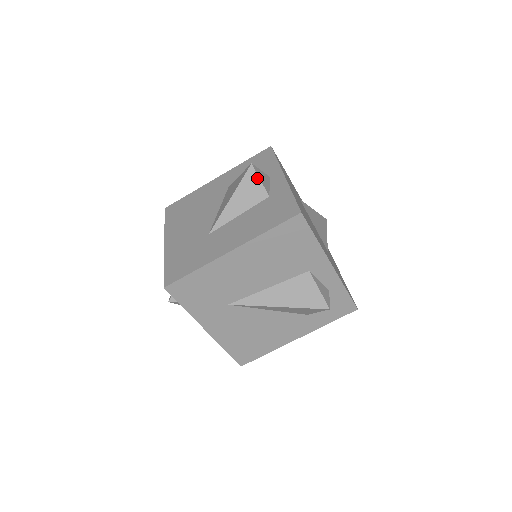
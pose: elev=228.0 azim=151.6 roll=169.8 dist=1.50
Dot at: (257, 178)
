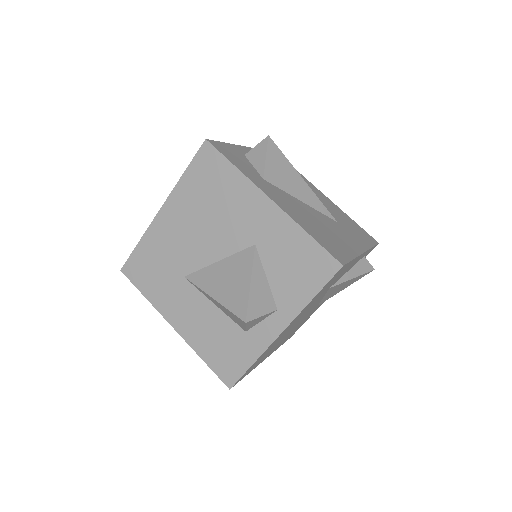
Dot at: (244, 325)
